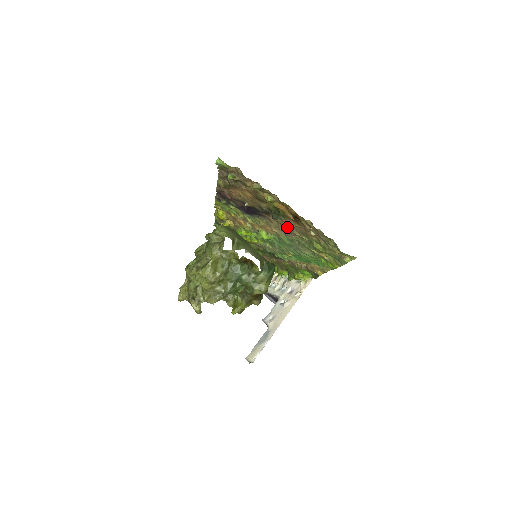
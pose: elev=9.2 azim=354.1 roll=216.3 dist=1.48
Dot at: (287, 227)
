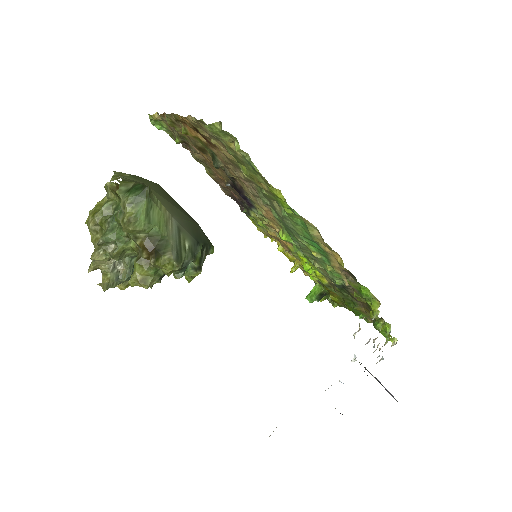
Dot at: (237, 175)
